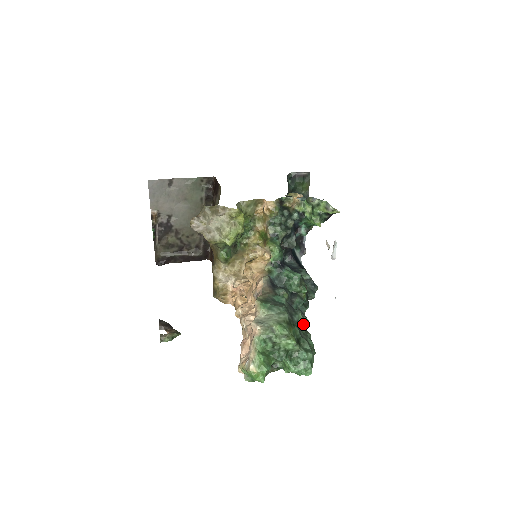
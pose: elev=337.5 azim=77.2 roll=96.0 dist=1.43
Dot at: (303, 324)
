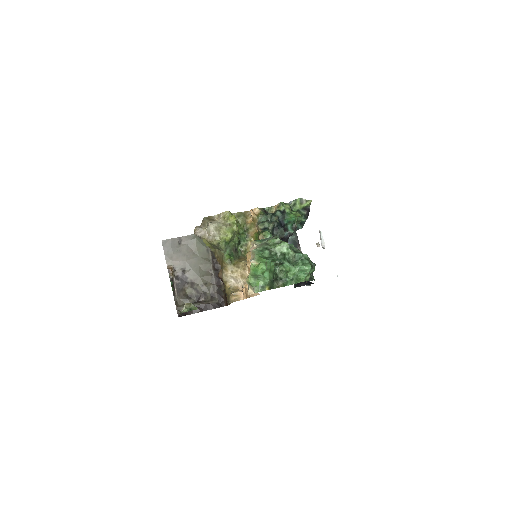
Dot at: (297, 251)
